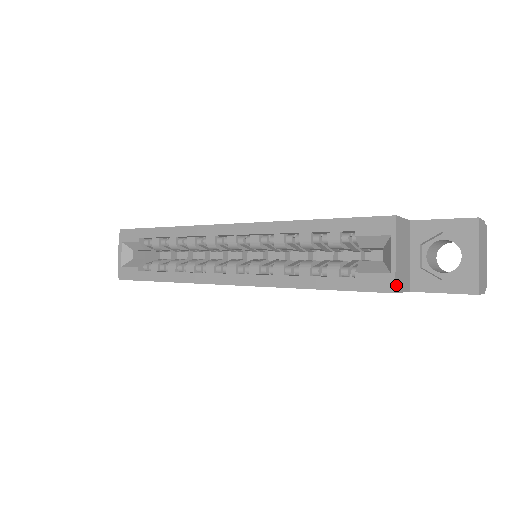
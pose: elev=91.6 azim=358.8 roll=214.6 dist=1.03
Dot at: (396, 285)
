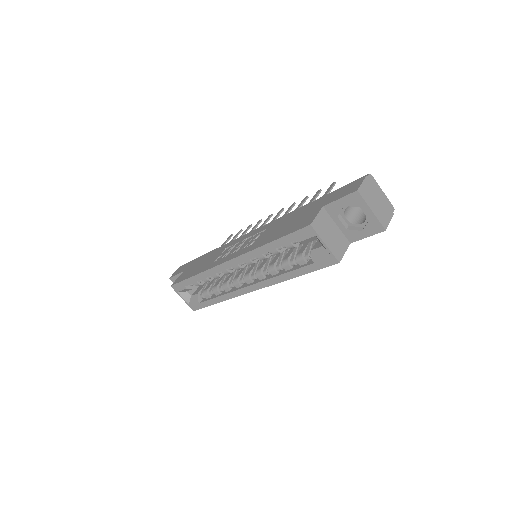
Dot at: (337, 258)
